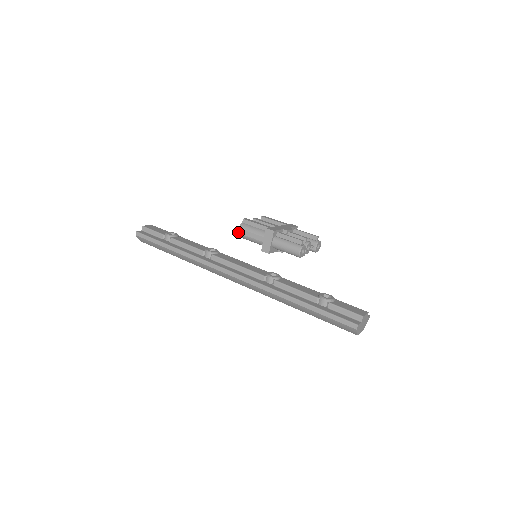
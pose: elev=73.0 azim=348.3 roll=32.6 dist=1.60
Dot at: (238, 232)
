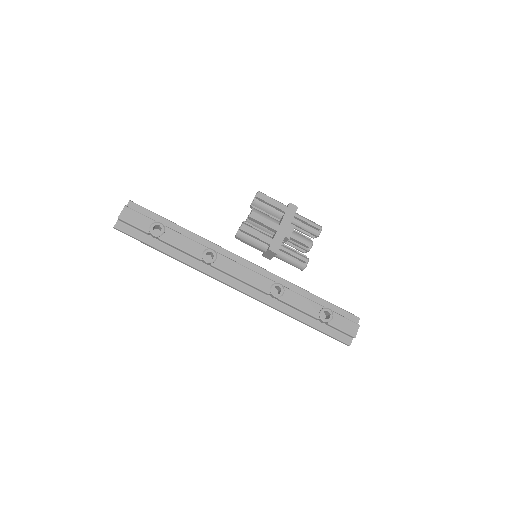
Dot at: occluded
